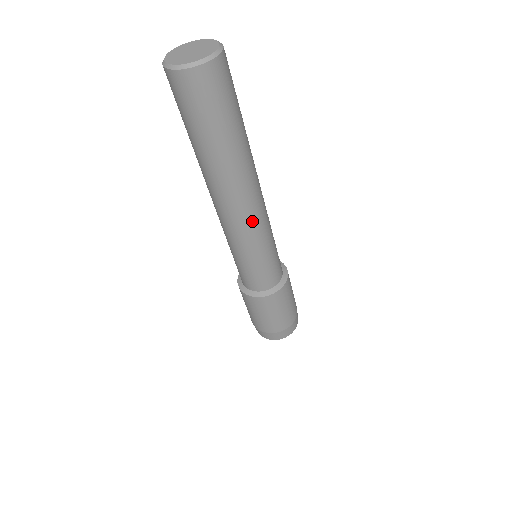
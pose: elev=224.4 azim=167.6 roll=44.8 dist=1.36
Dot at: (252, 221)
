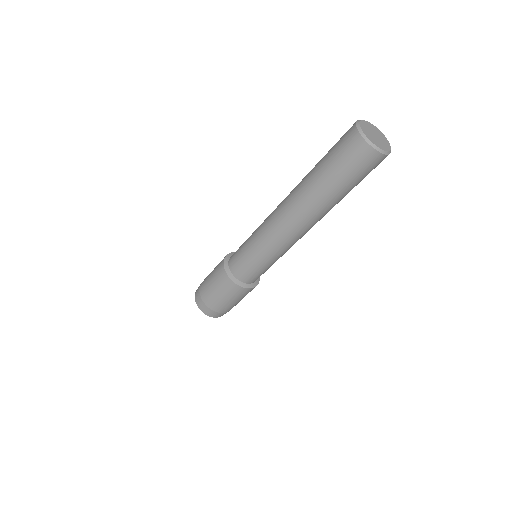
Dot at: occluded
